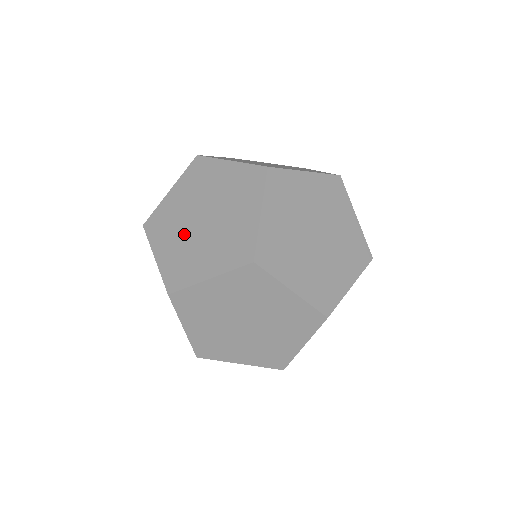
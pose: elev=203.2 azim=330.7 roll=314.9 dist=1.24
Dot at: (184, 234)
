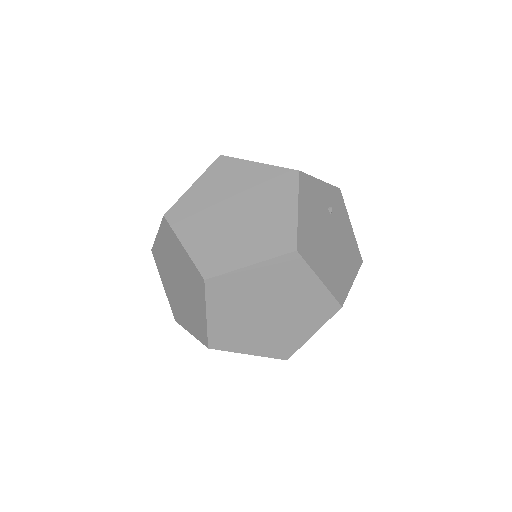
Dot at: (172, 285)
